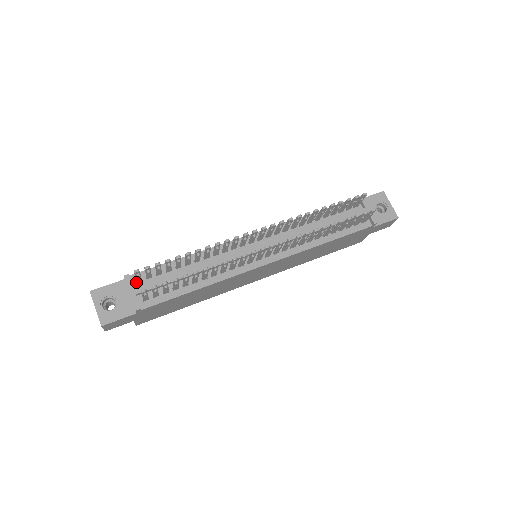
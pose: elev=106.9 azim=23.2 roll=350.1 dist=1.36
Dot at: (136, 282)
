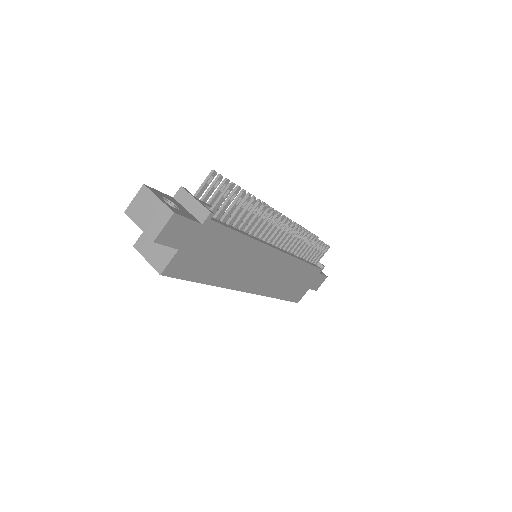
Dot at: occluded
